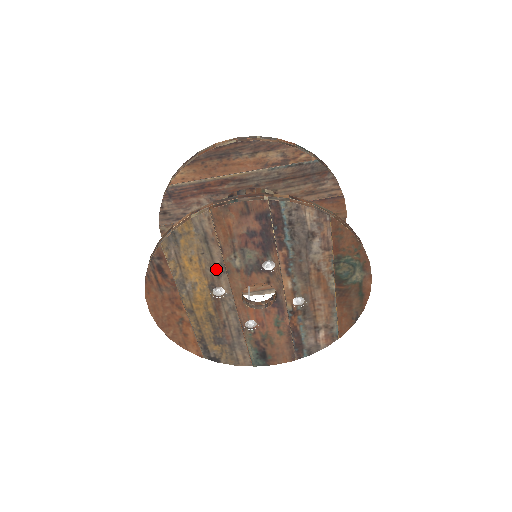
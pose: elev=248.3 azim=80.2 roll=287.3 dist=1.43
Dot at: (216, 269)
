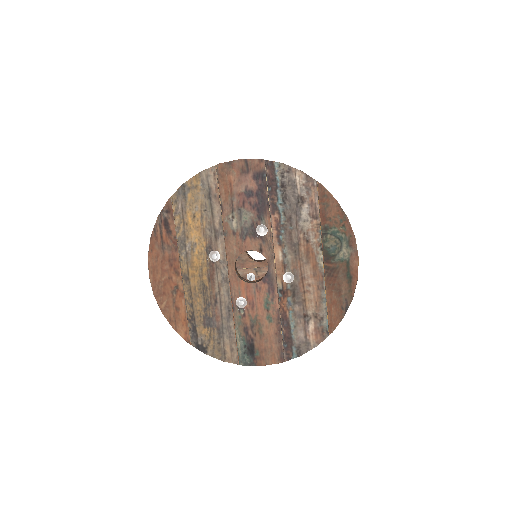
Dot at: (215, 229)
